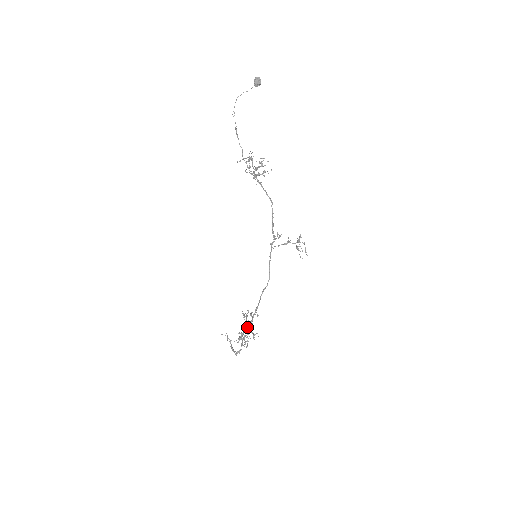
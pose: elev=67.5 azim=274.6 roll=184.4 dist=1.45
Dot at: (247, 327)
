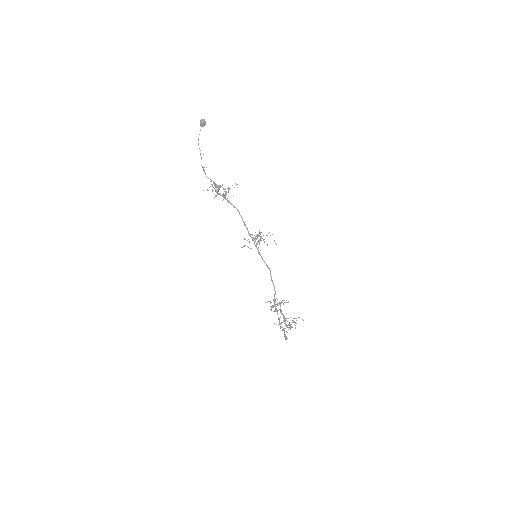
Dot at: (283, 315)
